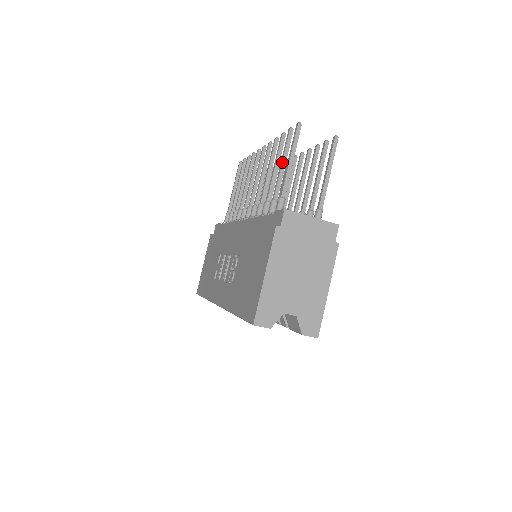
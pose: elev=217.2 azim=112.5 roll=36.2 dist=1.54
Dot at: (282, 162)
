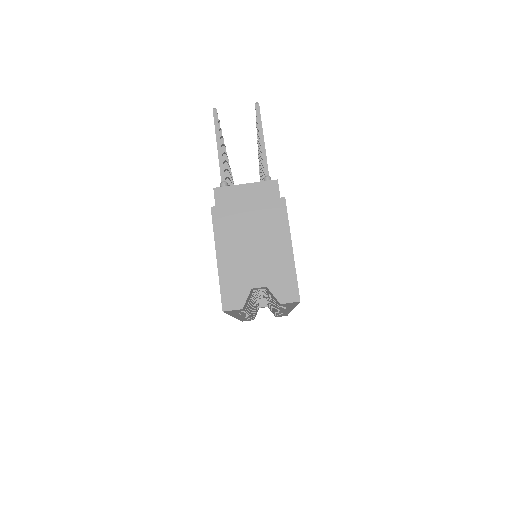
Dot at: occluded
